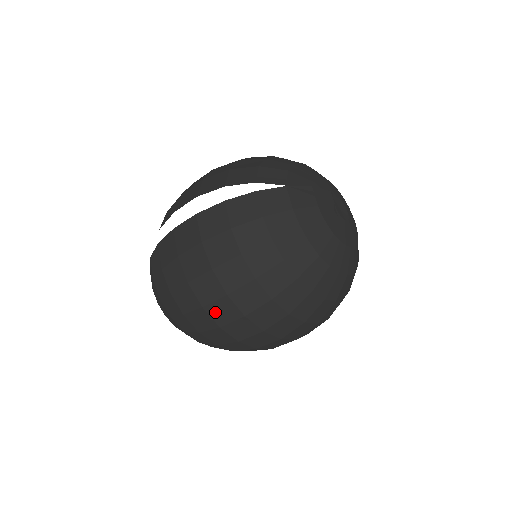
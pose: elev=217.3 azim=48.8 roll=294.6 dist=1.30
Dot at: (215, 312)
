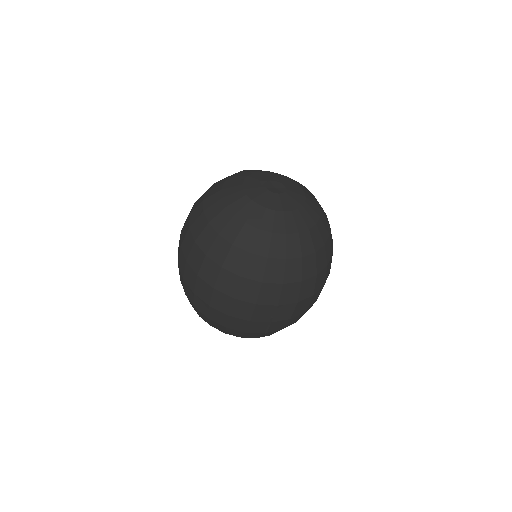
Dot at: occluded
